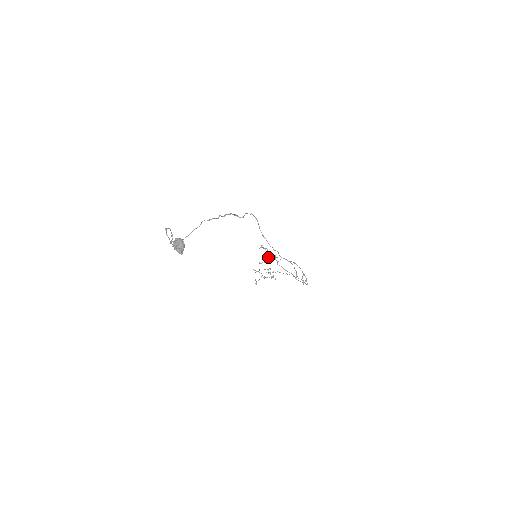
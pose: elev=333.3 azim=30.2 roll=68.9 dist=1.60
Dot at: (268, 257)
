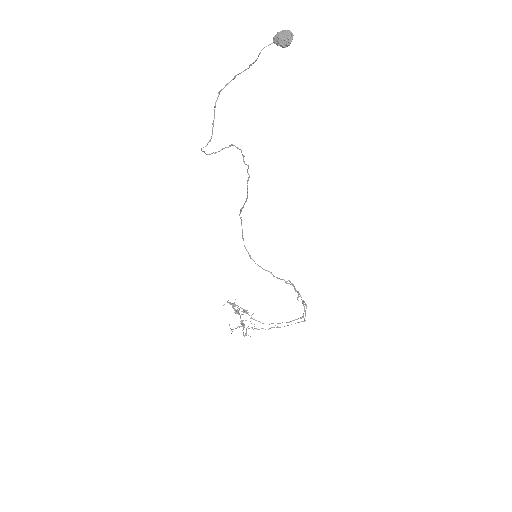
Dot at: occluded
